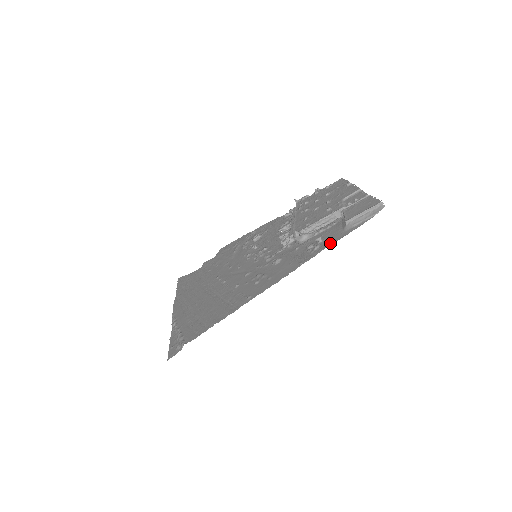
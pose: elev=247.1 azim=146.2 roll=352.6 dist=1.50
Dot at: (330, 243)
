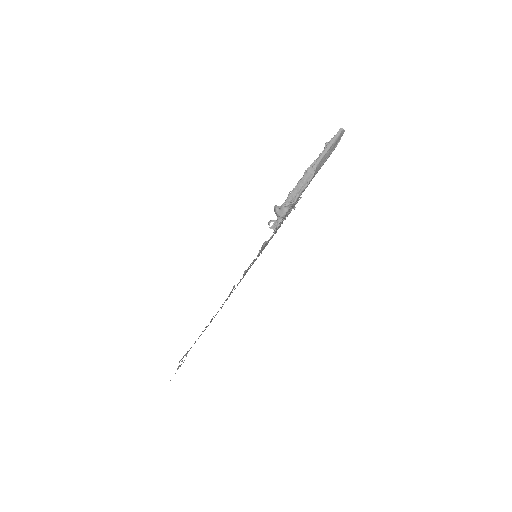
Dot at: occluded
